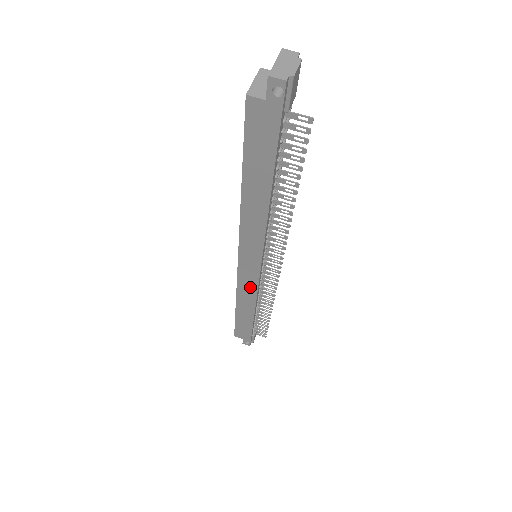
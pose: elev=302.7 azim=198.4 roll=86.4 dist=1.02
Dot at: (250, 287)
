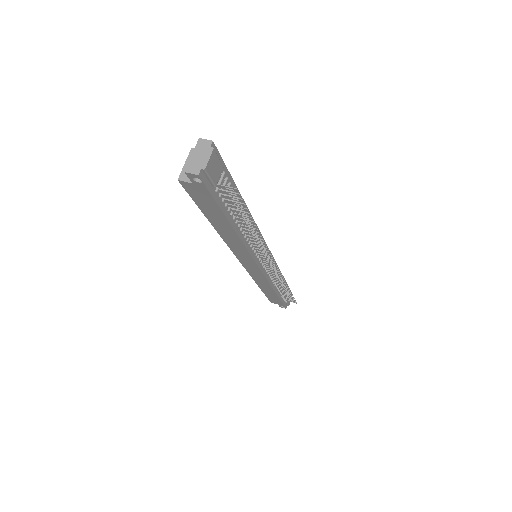
Dot at: (260, 277)
